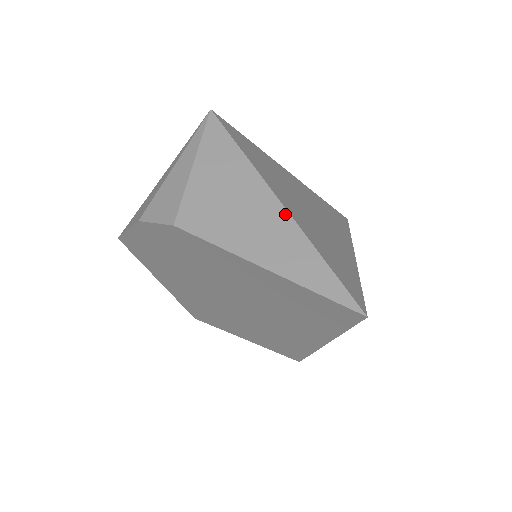
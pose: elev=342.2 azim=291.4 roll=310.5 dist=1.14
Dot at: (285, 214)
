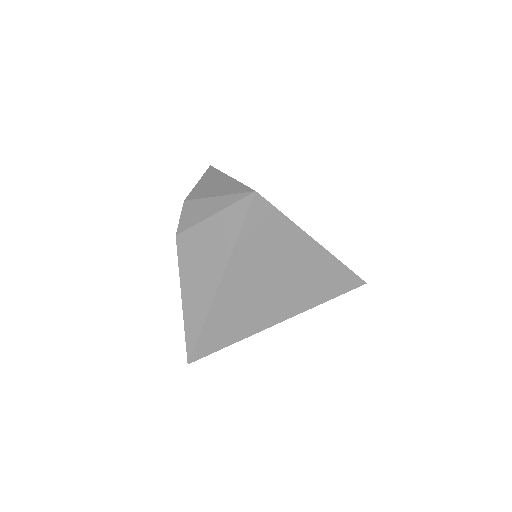
Dot at: (213, 294)
